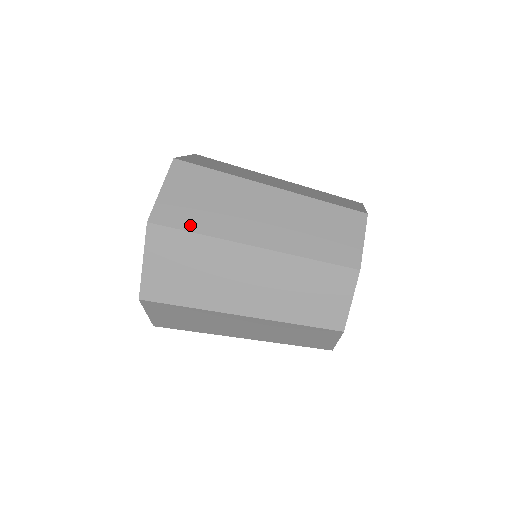
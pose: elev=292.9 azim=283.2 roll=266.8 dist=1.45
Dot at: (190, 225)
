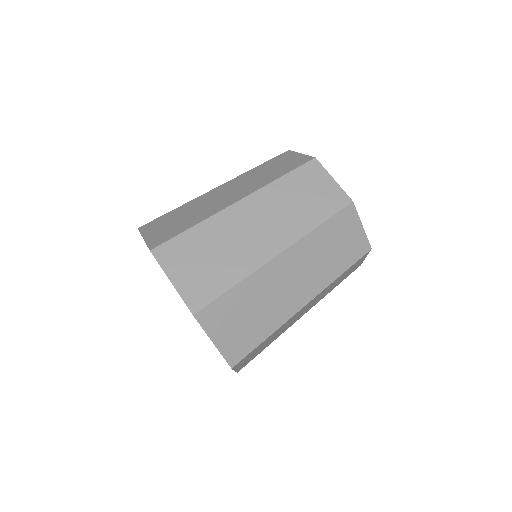
Dot at: (182, 229)
